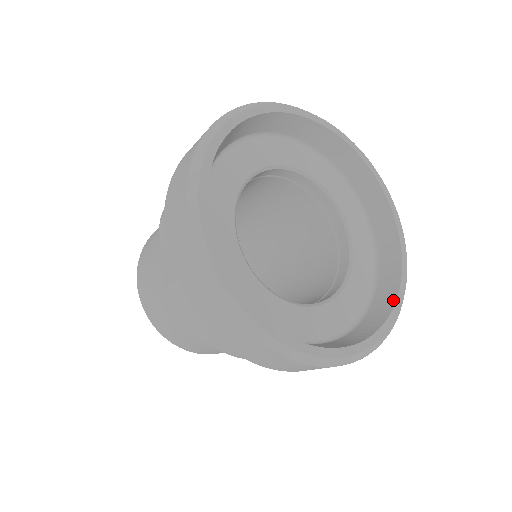
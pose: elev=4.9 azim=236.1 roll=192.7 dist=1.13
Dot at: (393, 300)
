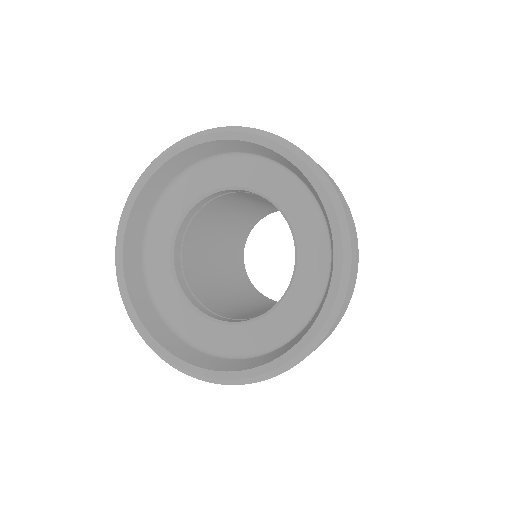
Dot at: (292, 346)
